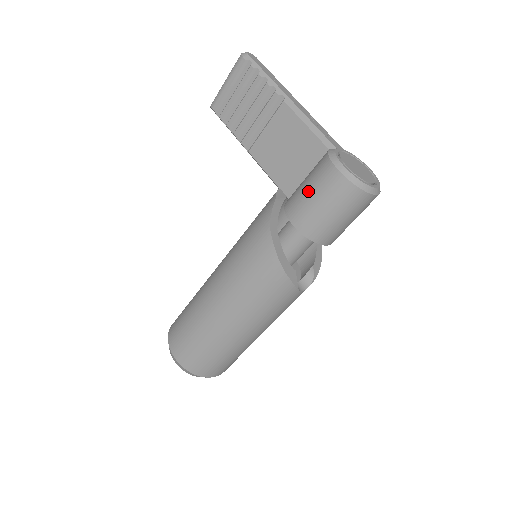
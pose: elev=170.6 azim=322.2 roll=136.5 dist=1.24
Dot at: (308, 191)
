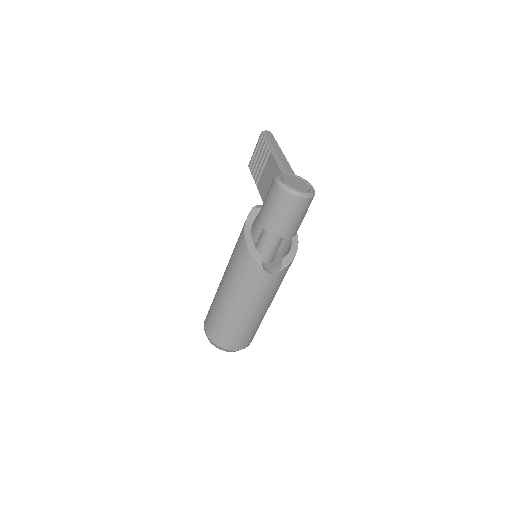
Dot at: (265, 198)
